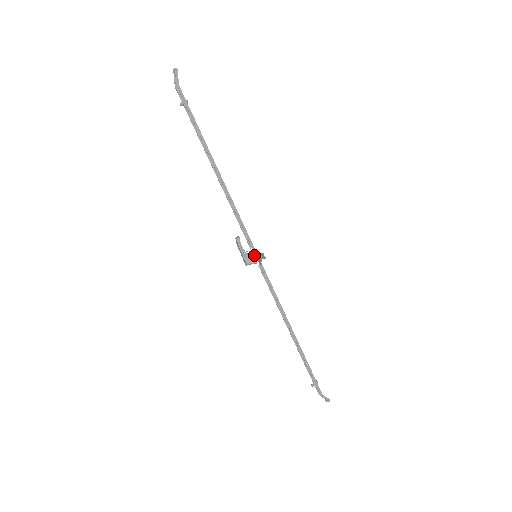
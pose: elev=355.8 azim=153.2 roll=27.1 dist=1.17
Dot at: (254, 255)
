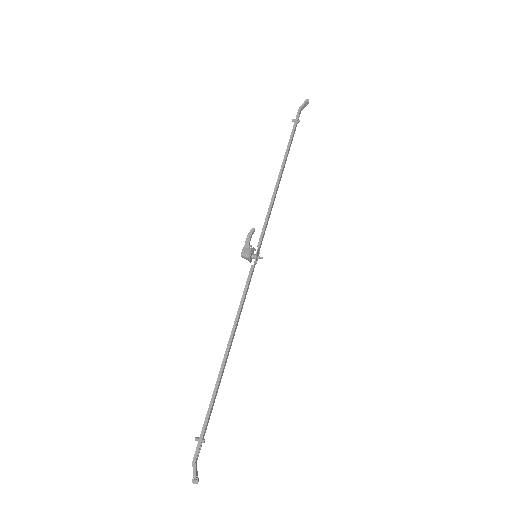
Dot at: (255, 254)
